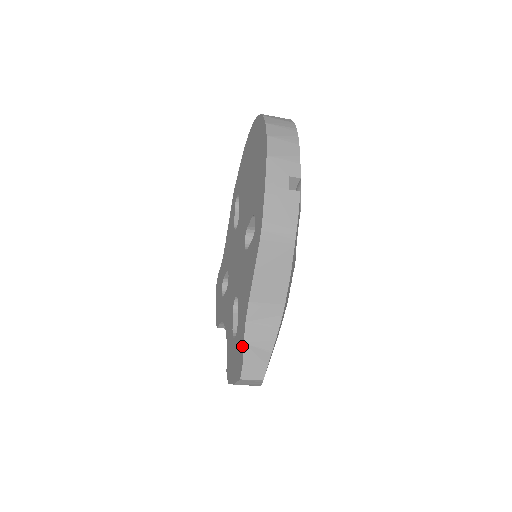
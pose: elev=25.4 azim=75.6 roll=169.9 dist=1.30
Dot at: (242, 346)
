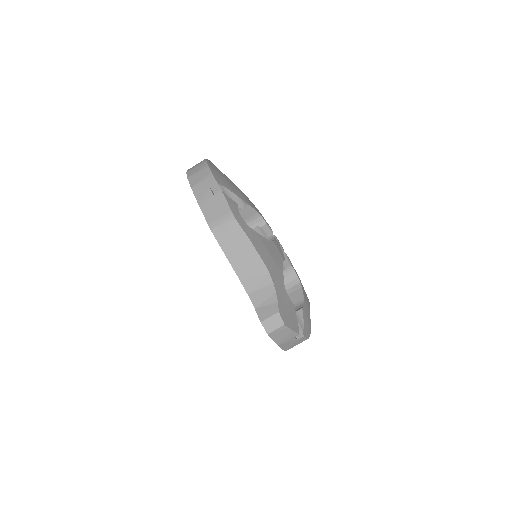
Dot at: (256, 312)
